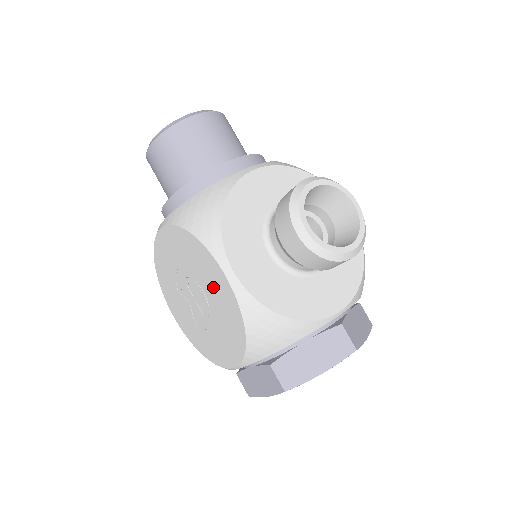
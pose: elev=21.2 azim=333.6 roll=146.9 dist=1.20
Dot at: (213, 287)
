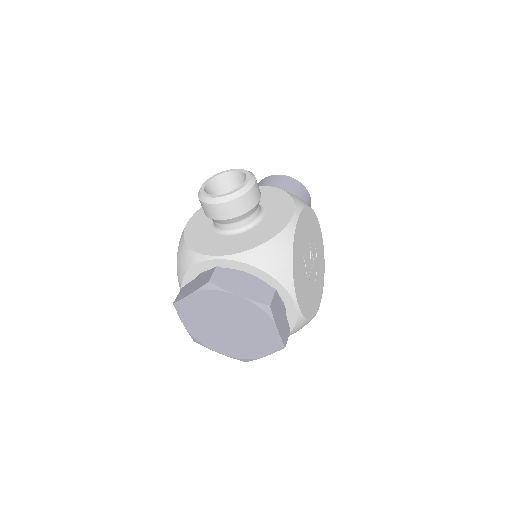
Dot at: occluded
